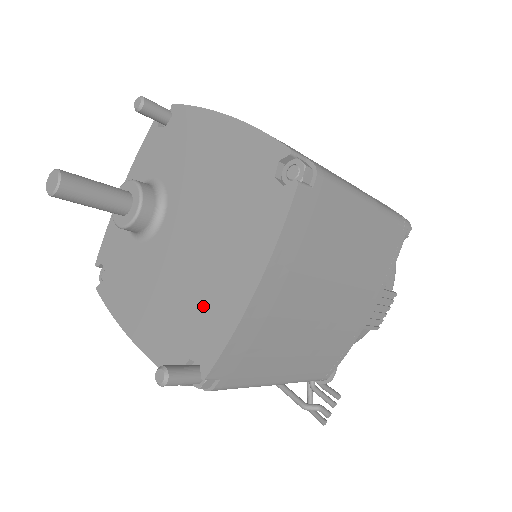
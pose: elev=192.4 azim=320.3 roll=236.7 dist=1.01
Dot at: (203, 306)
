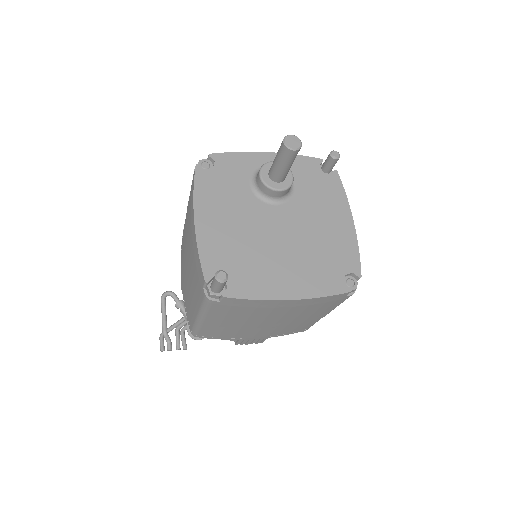
Dot at: (257, 269)
